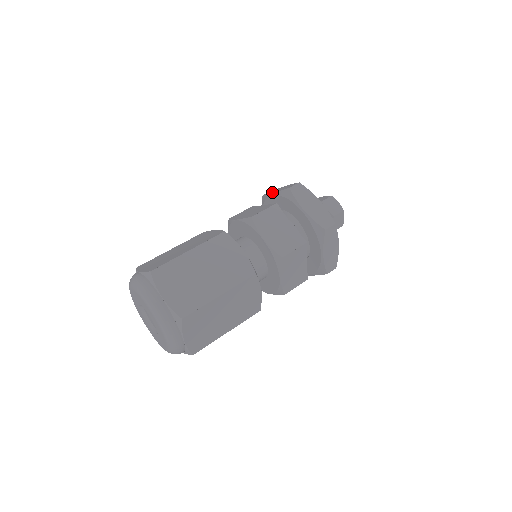
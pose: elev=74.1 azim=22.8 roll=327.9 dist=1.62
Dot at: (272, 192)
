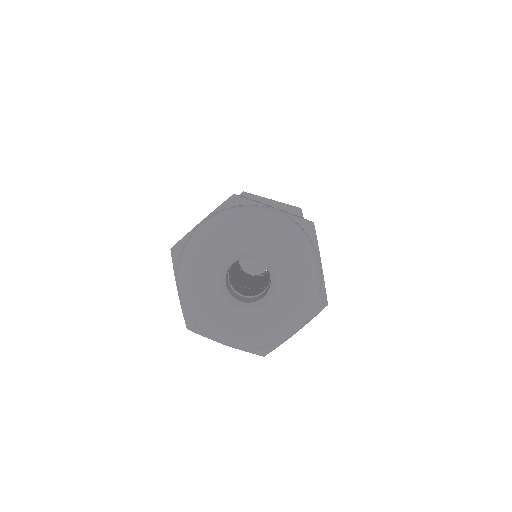
Dot at: occluded
